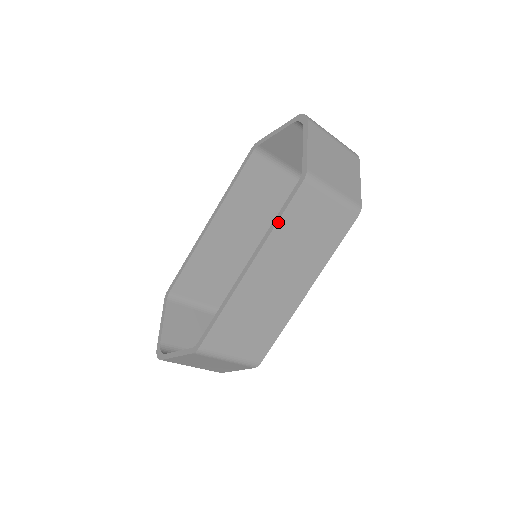
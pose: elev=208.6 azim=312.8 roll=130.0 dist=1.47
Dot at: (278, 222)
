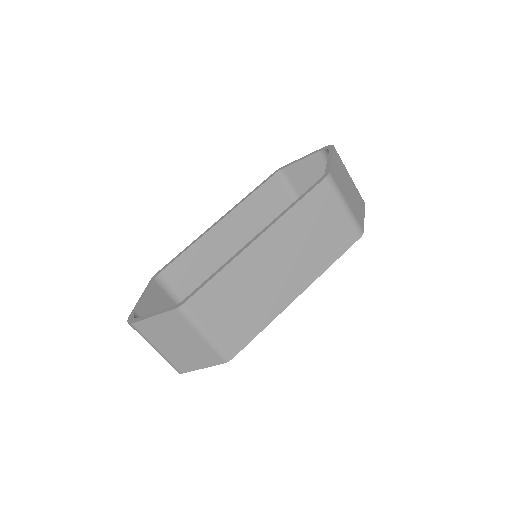
Dot at: (295, 205)
